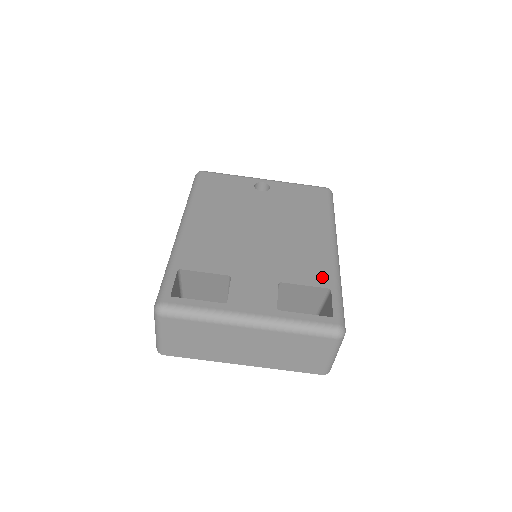
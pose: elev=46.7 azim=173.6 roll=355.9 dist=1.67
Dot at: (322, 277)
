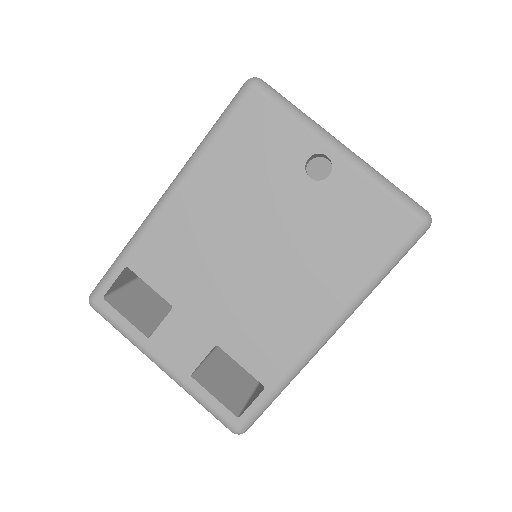
Dot at: (269, 368)
